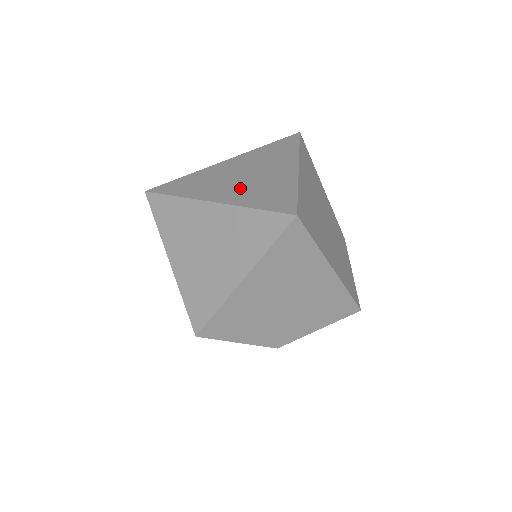
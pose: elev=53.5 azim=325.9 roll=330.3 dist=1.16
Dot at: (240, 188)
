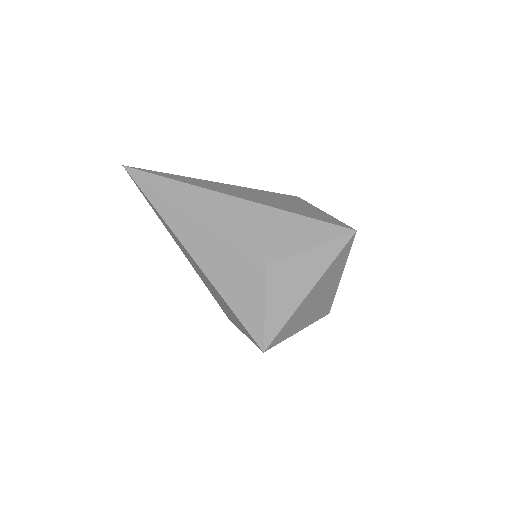
Dot at: (313, 313)
